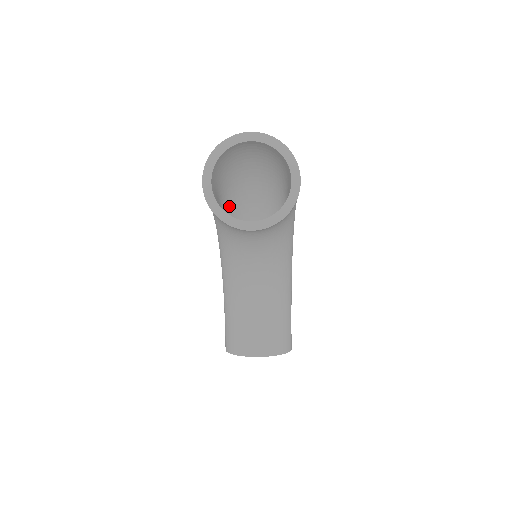
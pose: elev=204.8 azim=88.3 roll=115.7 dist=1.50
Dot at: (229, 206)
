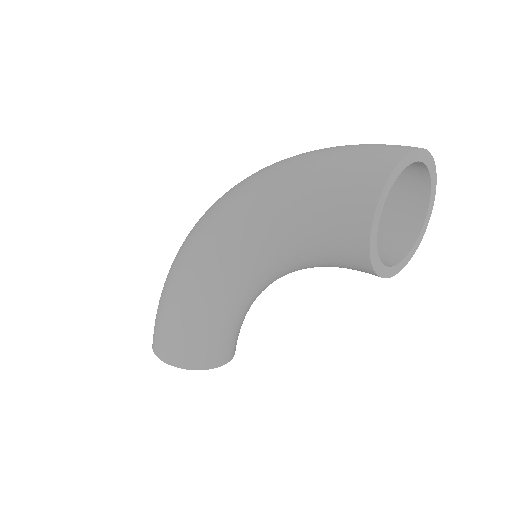
Dot at: occluded
